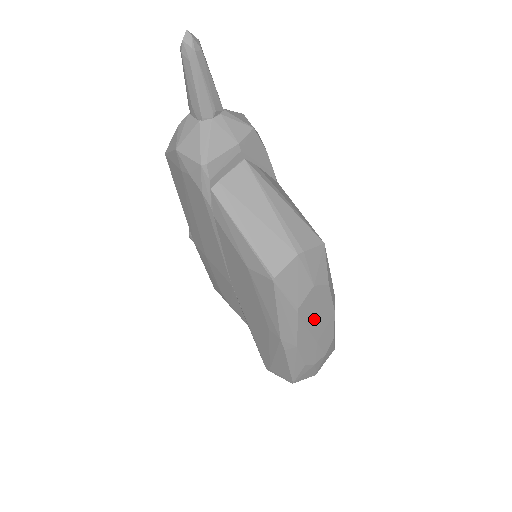
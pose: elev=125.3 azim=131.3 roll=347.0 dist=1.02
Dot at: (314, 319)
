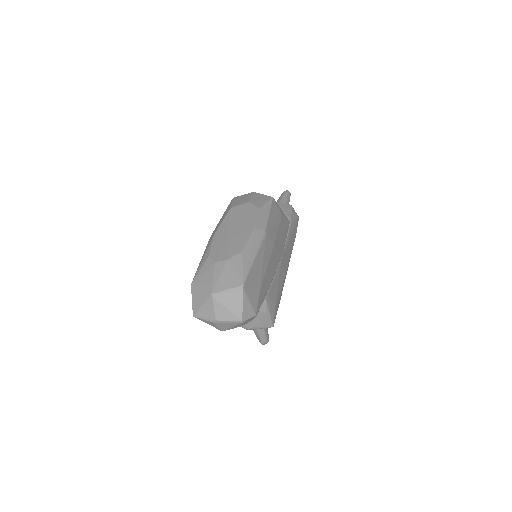
Dot at: (237, 222)
